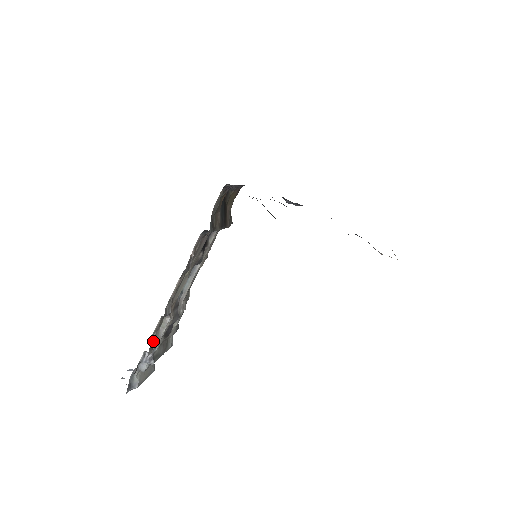
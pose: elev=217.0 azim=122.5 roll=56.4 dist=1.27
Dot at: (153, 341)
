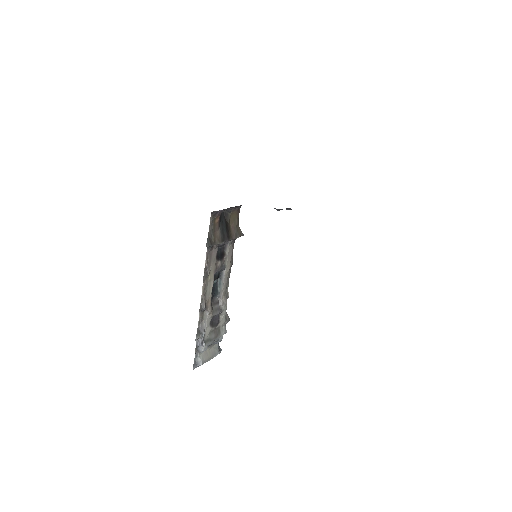
Dot at: (200, 330)
